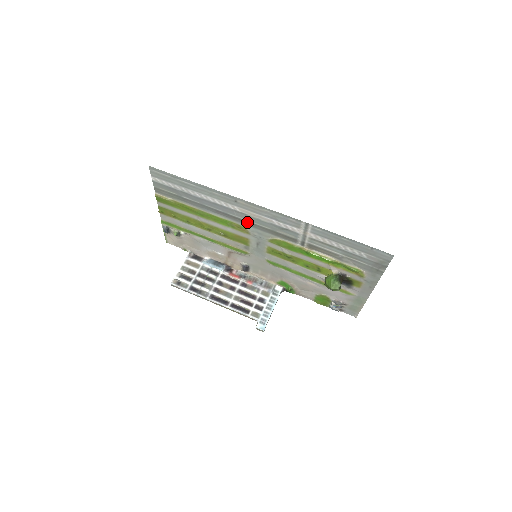
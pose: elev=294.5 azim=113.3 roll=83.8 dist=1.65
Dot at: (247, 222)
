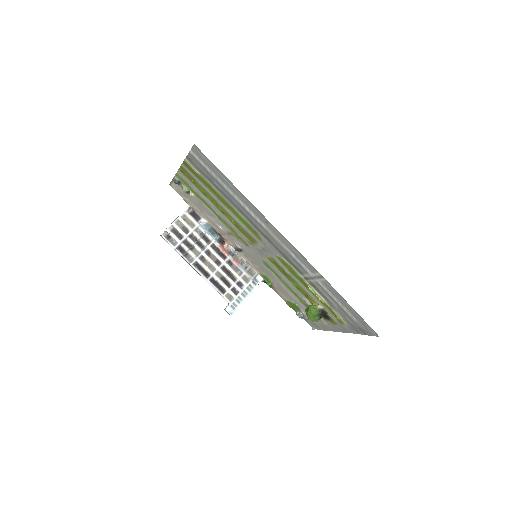
Dot at: (266, 236)
